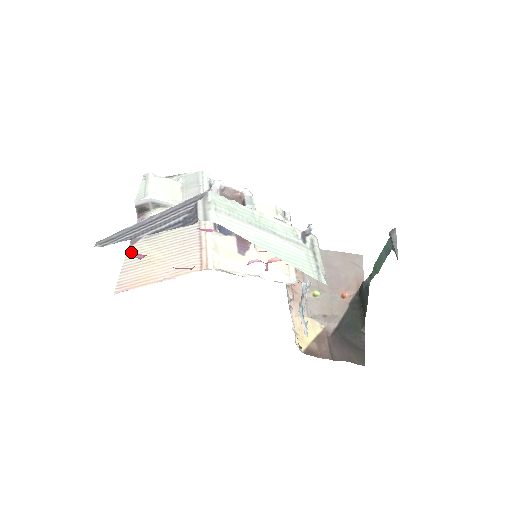
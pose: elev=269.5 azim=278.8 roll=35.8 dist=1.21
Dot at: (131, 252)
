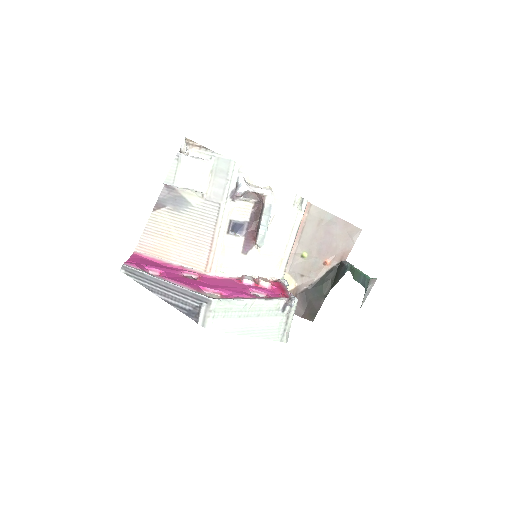
Dot at: (154, 217)
